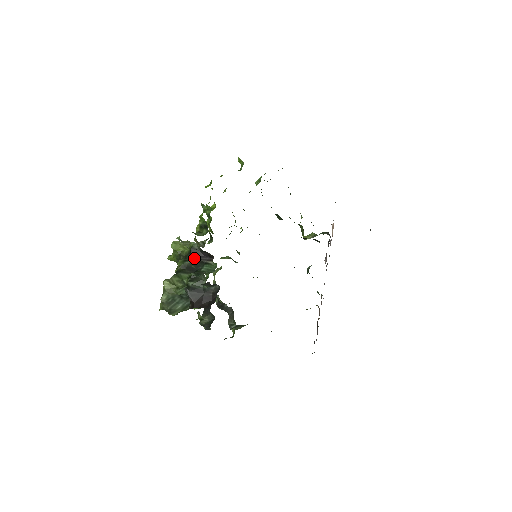
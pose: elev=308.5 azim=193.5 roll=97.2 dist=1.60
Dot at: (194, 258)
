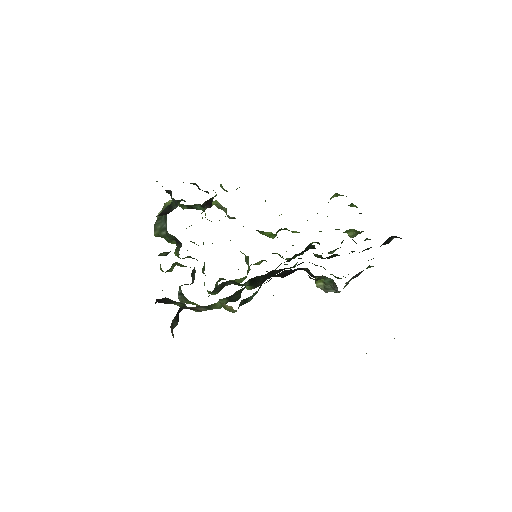
Dot at: (204, 204)
